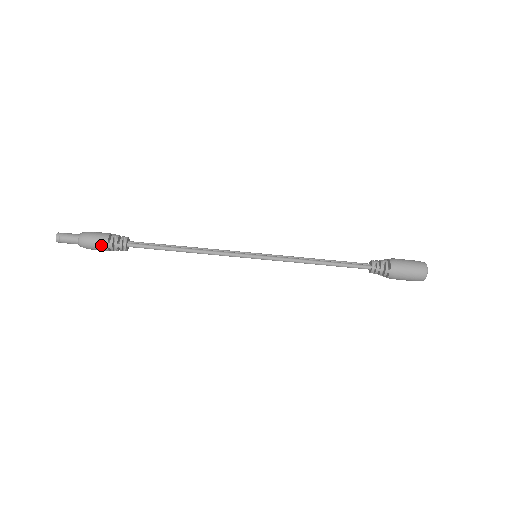
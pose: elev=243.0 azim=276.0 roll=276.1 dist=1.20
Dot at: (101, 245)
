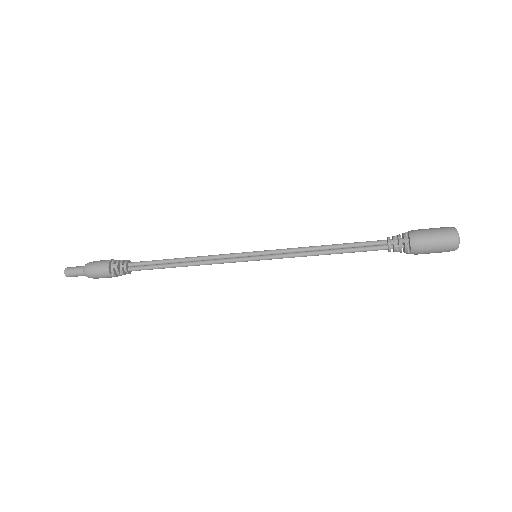
Dot at: occluded
